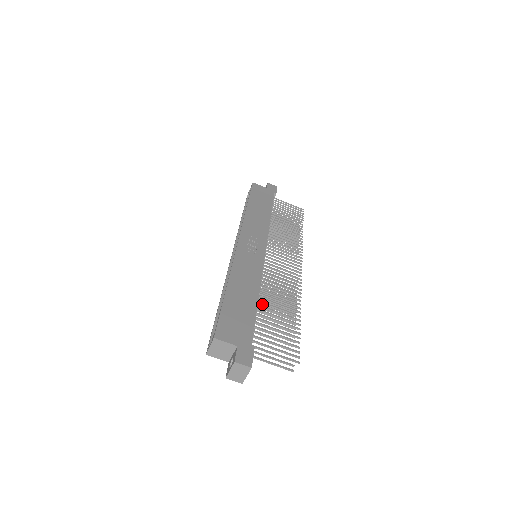
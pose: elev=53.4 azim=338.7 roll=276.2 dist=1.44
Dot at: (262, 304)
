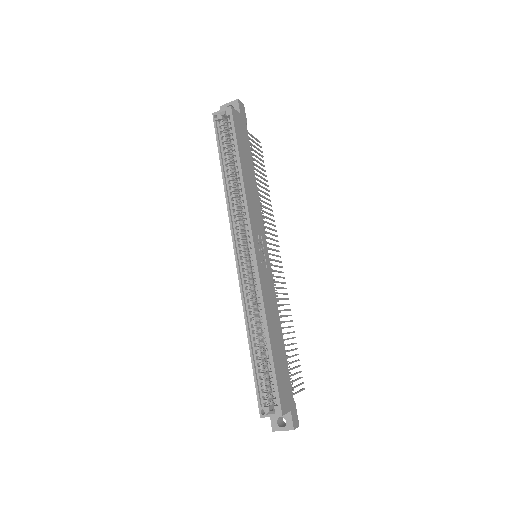
Dot at: occluded
